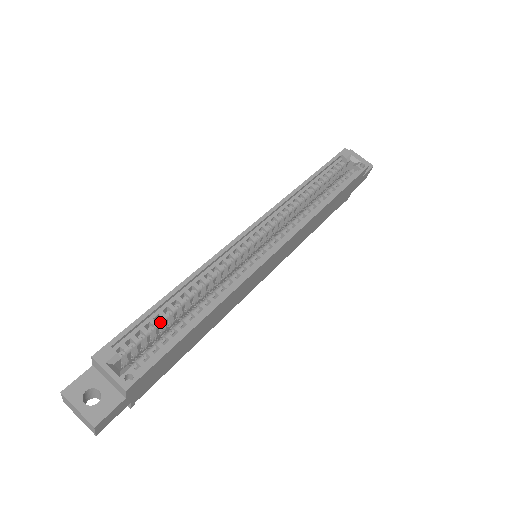
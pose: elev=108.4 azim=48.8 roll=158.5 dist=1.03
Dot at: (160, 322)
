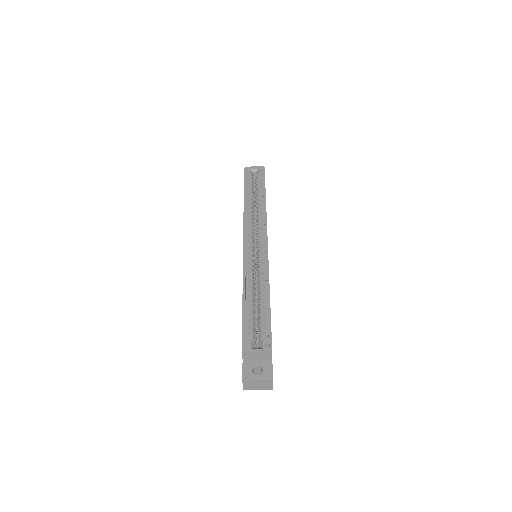
Dot at: occluded
